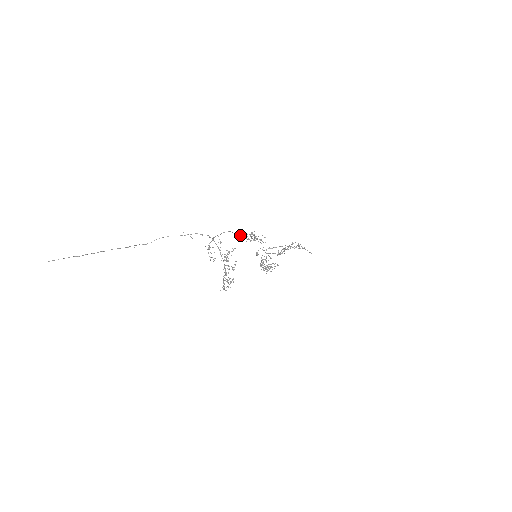
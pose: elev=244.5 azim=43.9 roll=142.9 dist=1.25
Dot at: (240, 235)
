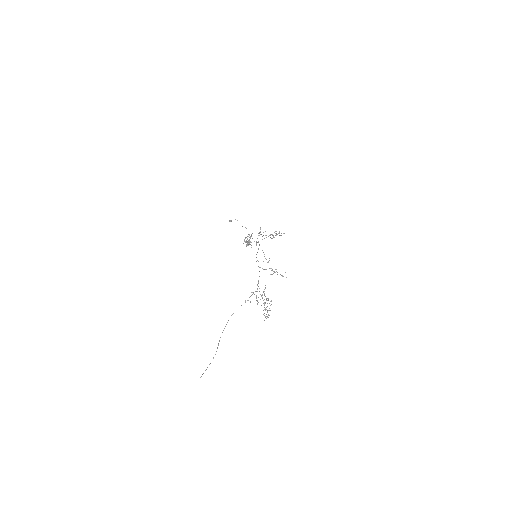
Dot at: occluded
